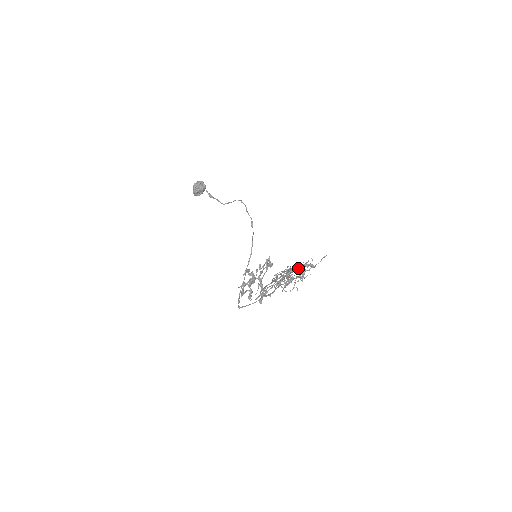
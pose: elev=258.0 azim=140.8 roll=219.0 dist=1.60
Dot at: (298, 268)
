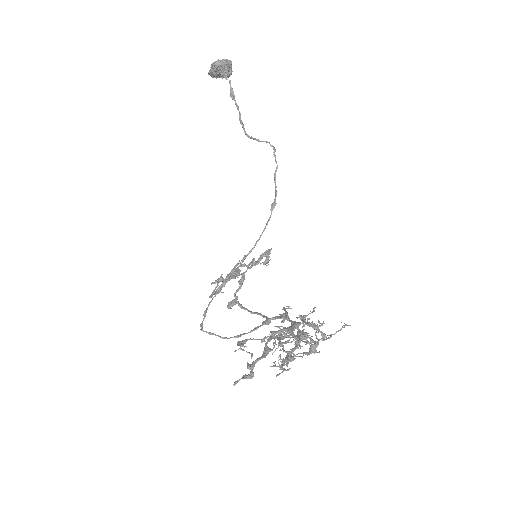
Dot at: (304, 322)
